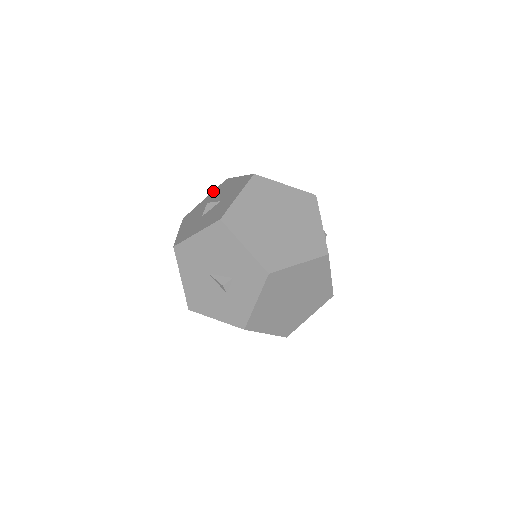
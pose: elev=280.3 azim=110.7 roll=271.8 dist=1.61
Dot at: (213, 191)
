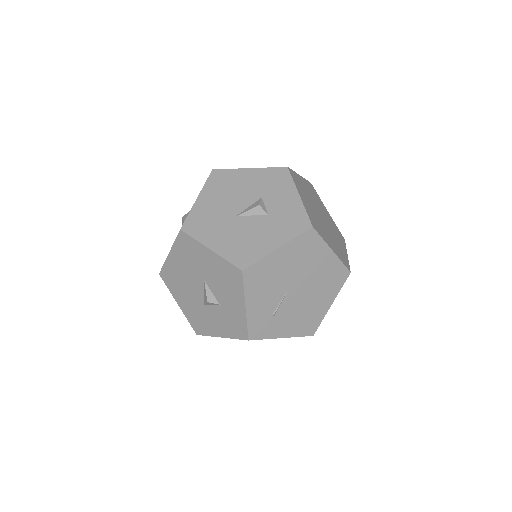
Dot at: occluded
